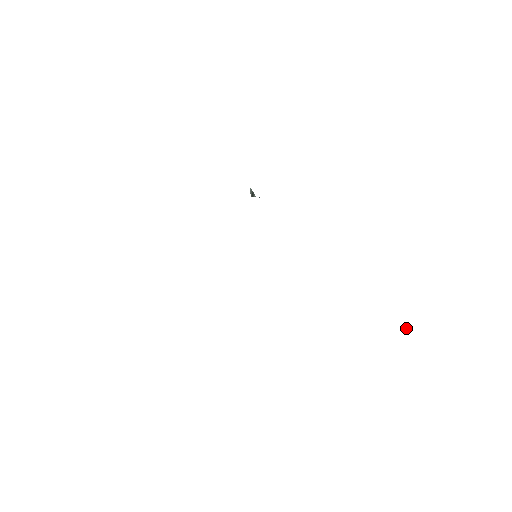
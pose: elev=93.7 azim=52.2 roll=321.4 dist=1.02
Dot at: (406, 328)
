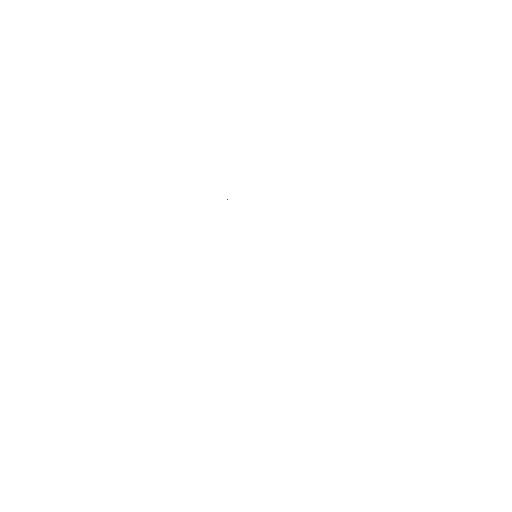
Dot at: occluded
